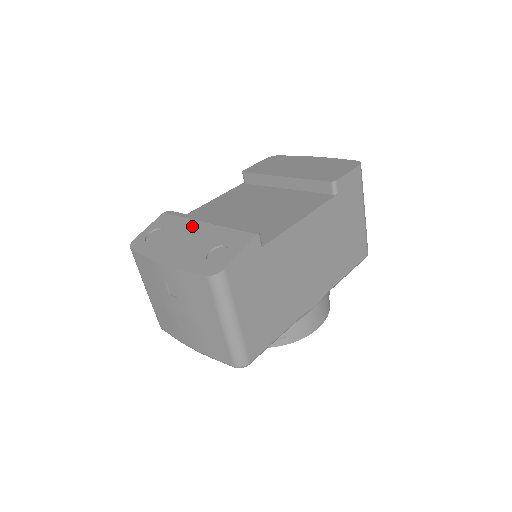
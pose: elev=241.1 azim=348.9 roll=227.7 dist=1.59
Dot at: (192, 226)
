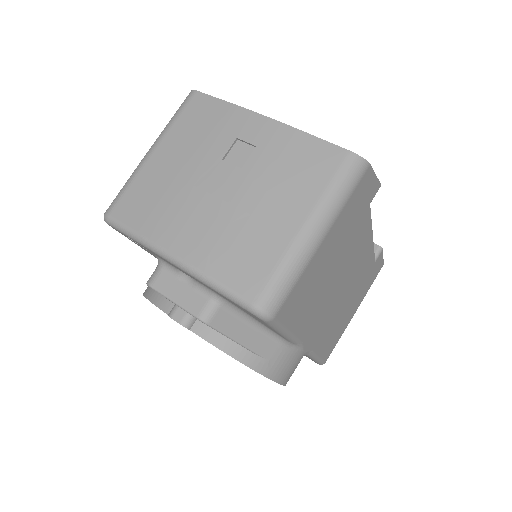
Dot at: occluded
